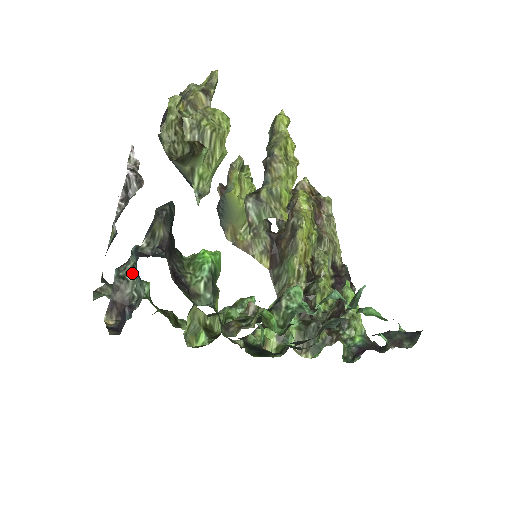
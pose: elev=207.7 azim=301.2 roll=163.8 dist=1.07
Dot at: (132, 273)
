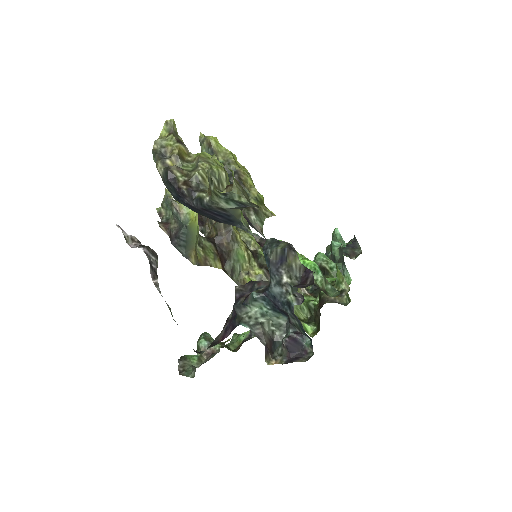
Dot at: (263, 315)
